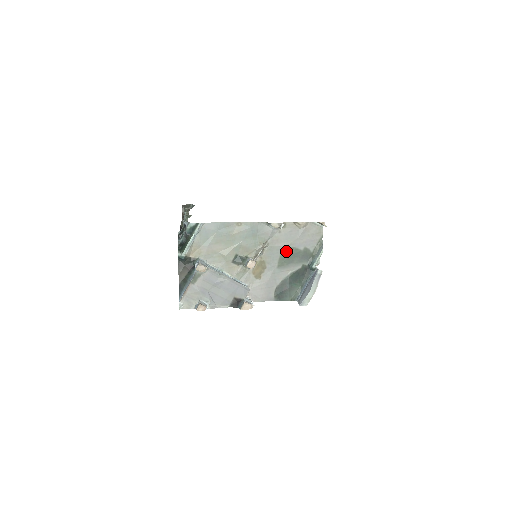
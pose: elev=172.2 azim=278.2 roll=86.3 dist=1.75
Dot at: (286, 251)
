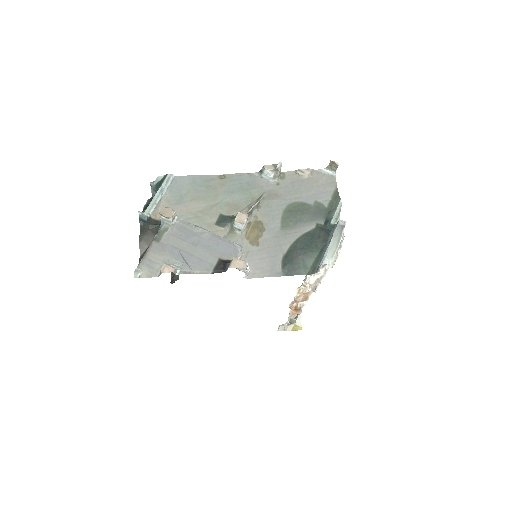
Dot at: (290, 207)
